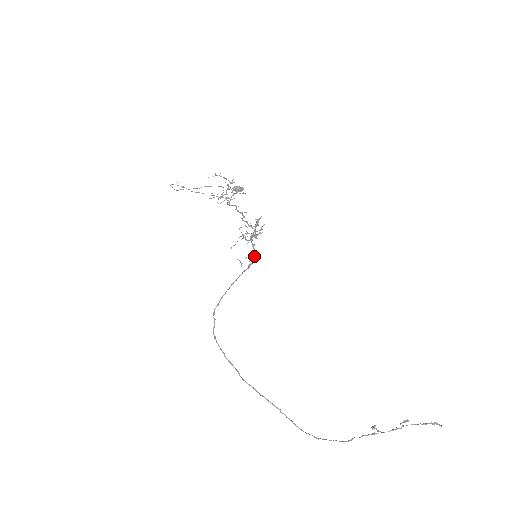
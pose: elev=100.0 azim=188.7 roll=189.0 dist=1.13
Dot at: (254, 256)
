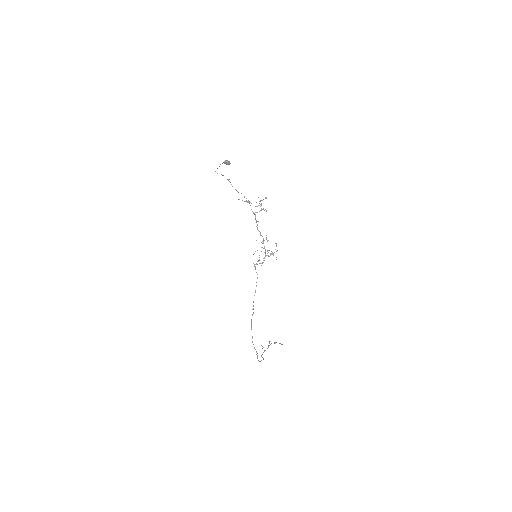
Dot at: occluded
